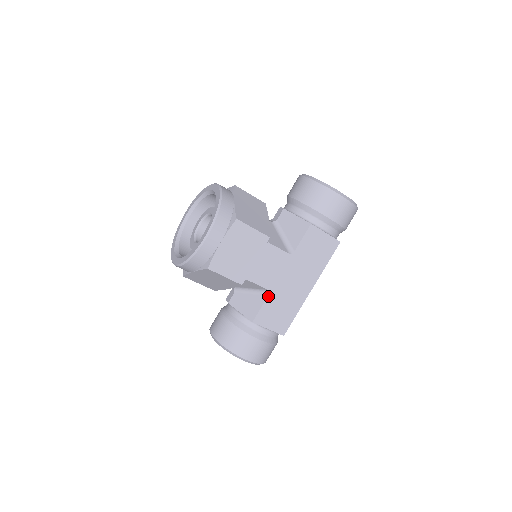
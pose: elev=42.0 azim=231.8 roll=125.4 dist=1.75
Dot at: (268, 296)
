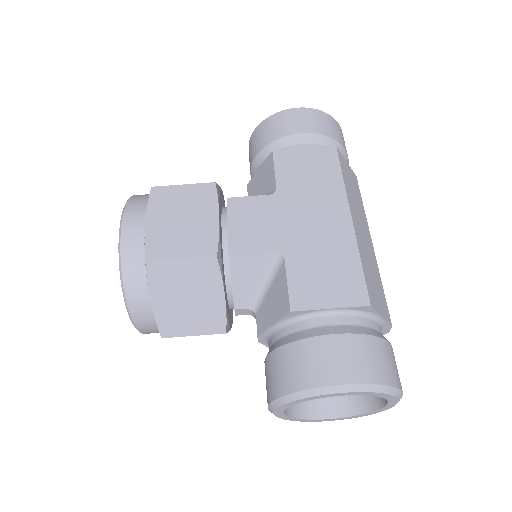
Dot at: (285, 261)
